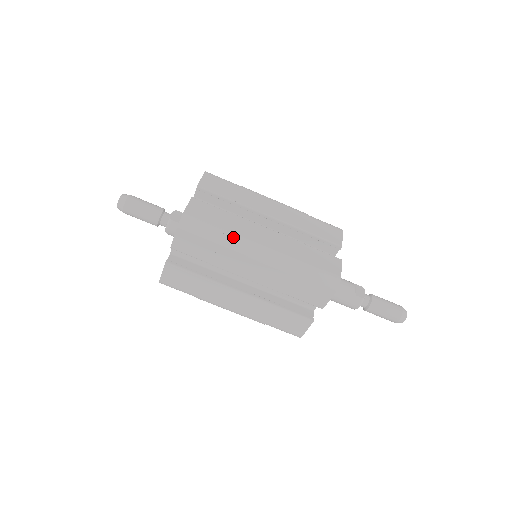
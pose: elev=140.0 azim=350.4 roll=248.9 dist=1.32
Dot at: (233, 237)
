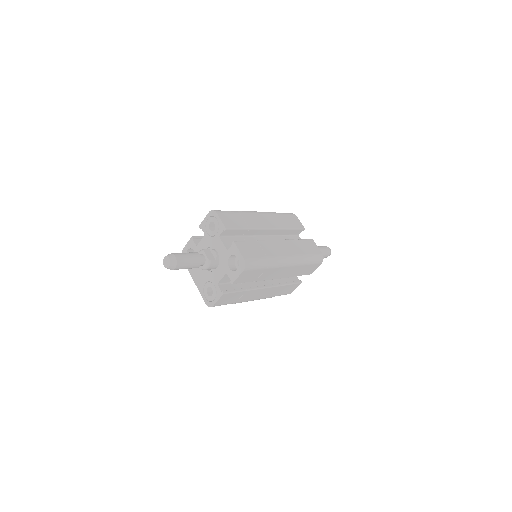
Dot at: (273, 260)
